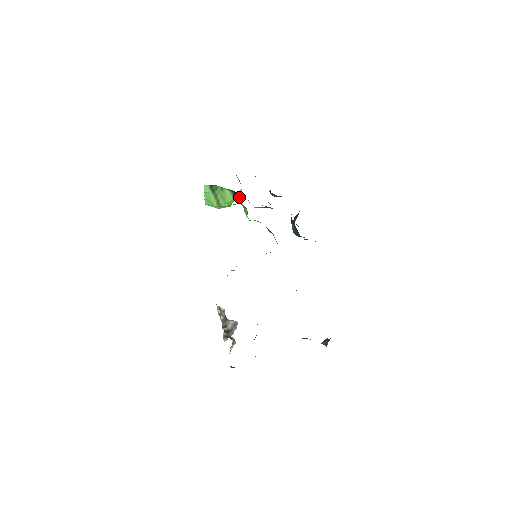
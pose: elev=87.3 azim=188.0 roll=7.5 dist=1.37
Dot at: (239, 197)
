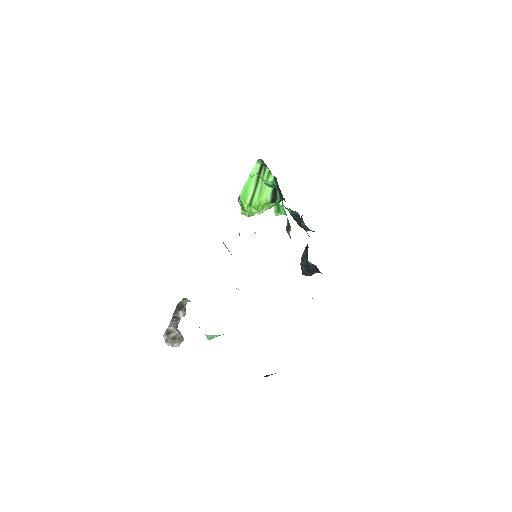
Dot at: (275, 199)
